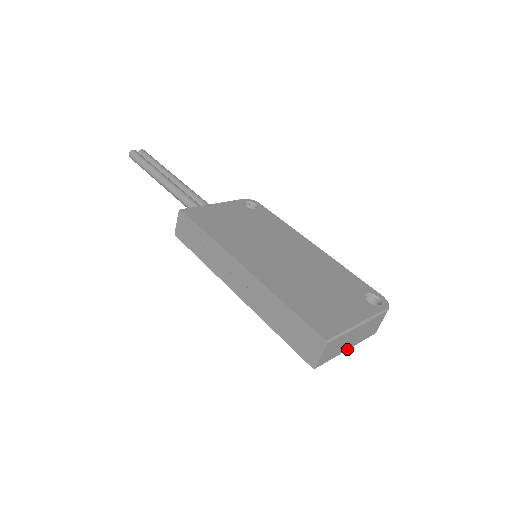
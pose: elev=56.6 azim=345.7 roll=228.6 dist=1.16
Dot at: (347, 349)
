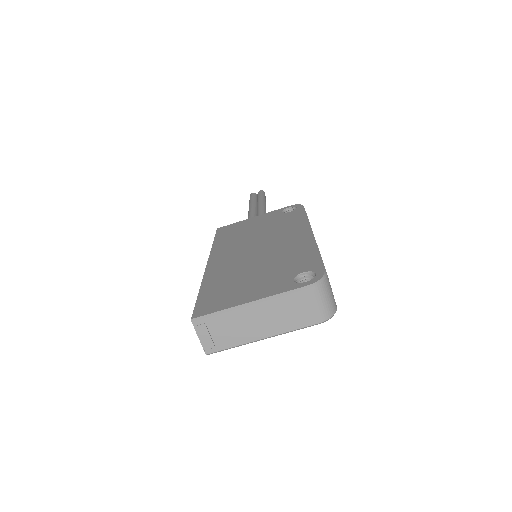
Dot at: (262, 338)
